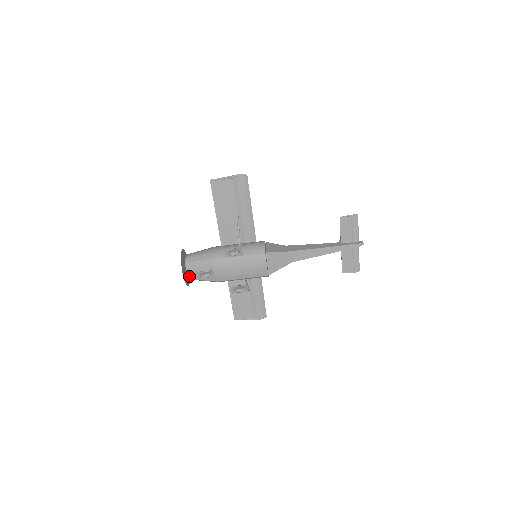
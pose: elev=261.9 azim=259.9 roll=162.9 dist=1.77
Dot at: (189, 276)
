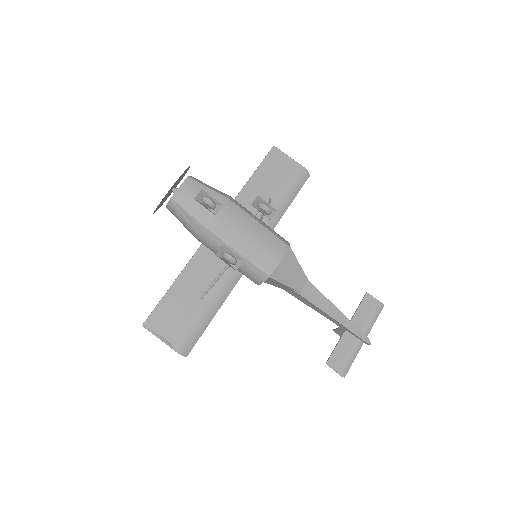
Dot at: (177, 194)
